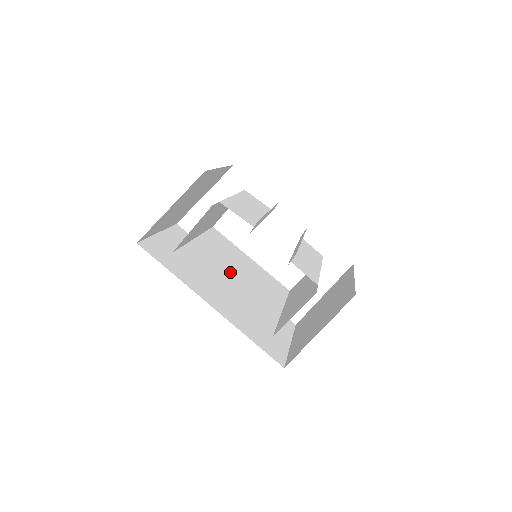
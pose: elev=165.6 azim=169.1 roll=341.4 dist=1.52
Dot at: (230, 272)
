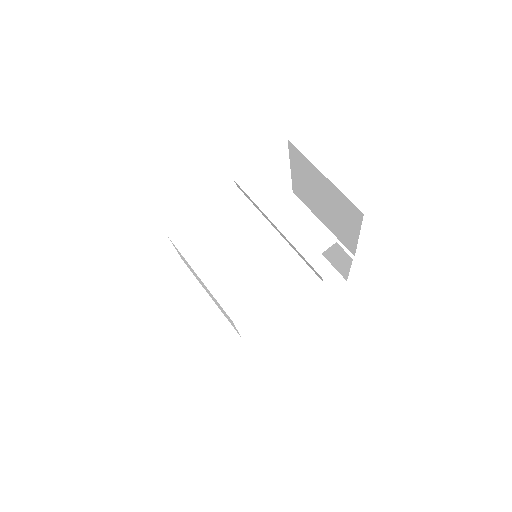
Dot at: (262, 283)
